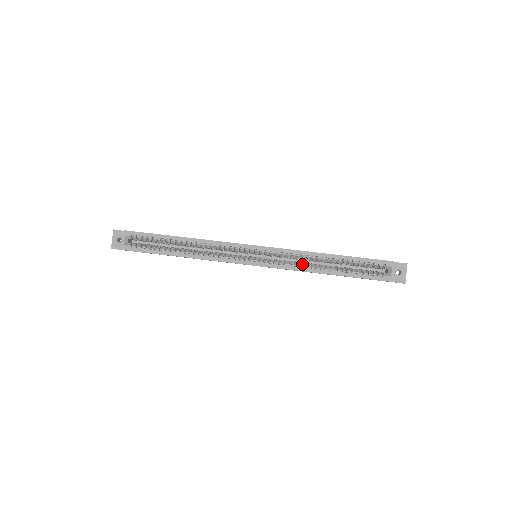
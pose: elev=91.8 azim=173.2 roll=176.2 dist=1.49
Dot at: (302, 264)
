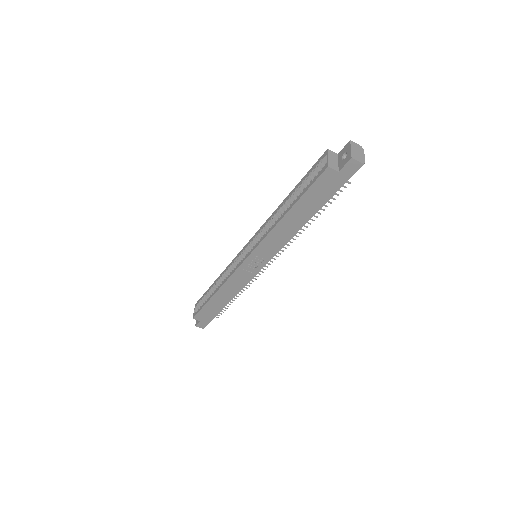
Dot at: occluded
